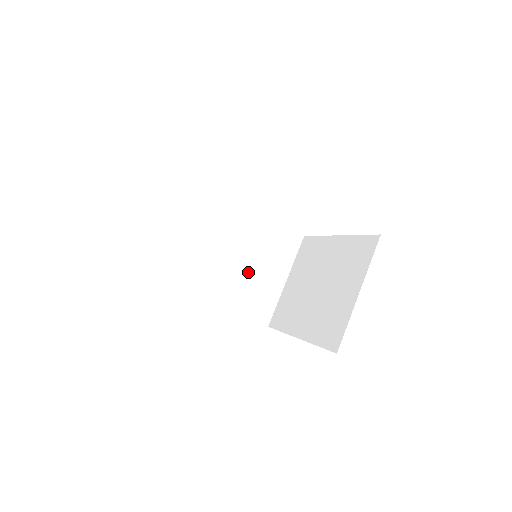
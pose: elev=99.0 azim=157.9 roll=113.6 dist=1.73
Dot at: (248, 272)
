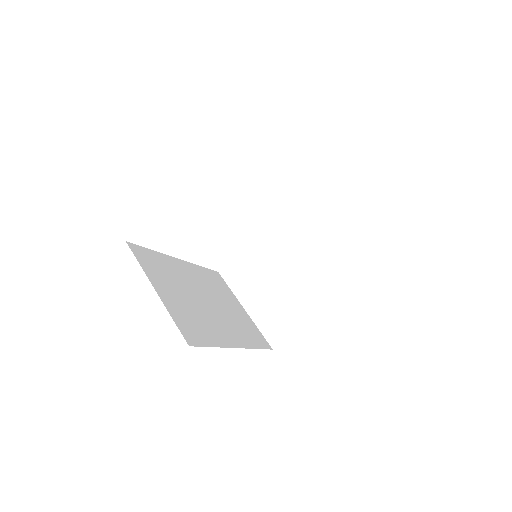
Dot at: (227, 312)
